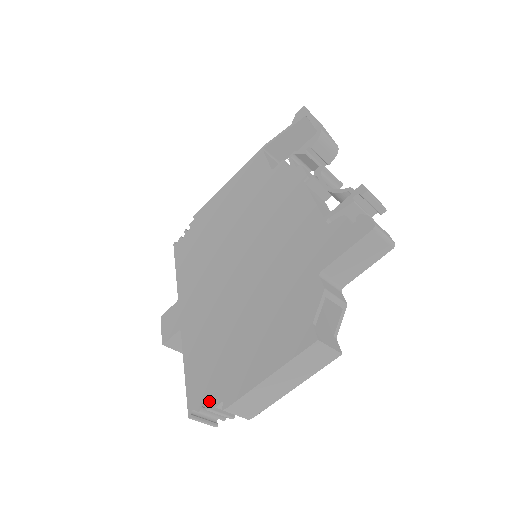
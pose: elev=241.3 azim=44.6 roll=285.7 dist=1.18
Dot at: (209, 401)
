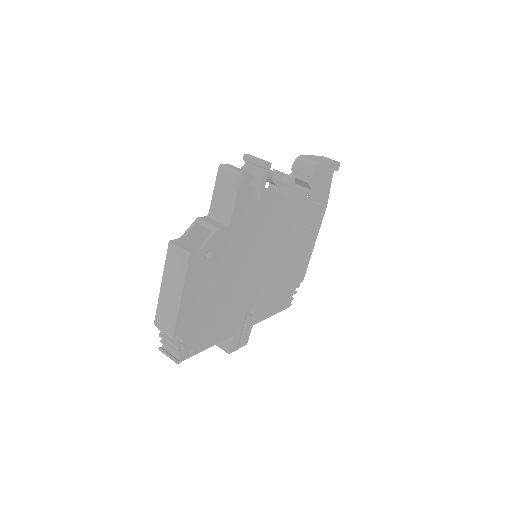
Dot at: occluded
